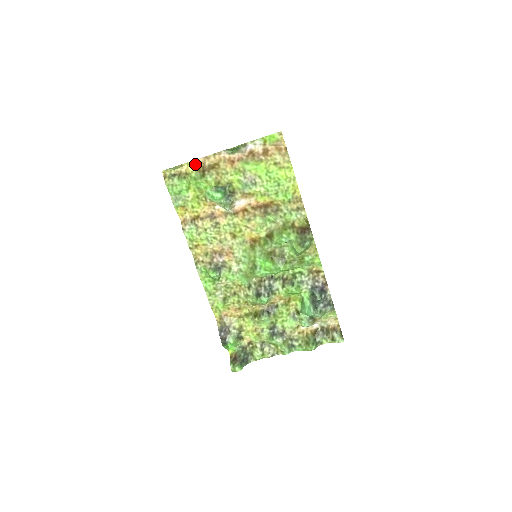
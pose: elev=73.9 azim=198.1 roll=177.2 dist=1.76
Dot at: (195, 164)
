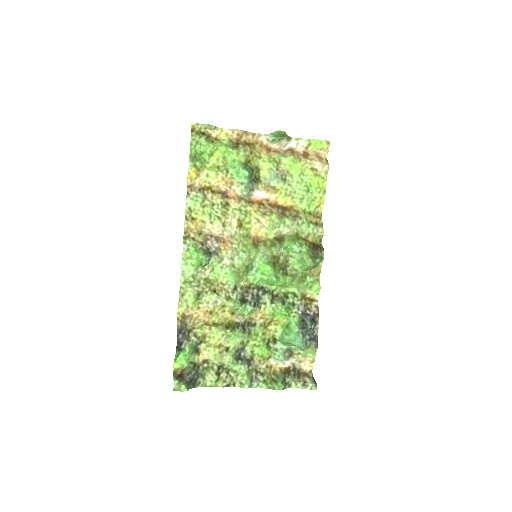
Dot at: (231, 133)
